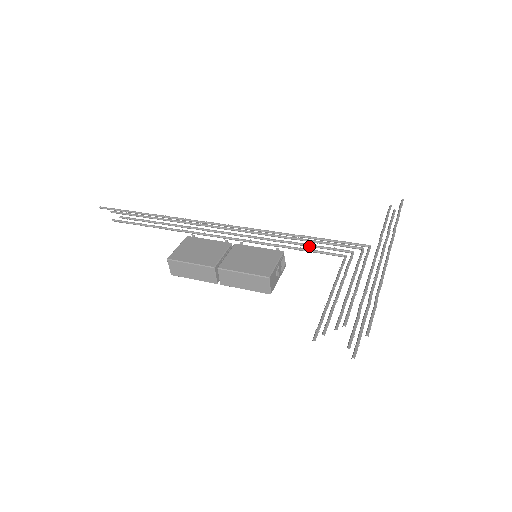
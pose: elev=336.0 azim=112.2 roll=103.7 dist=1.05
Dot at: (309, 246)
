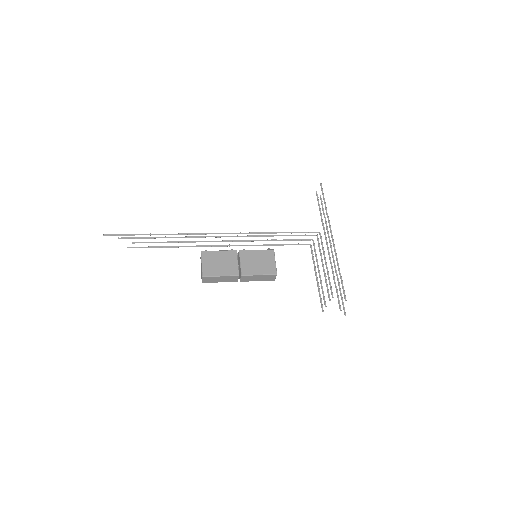
Dot at: occluded
